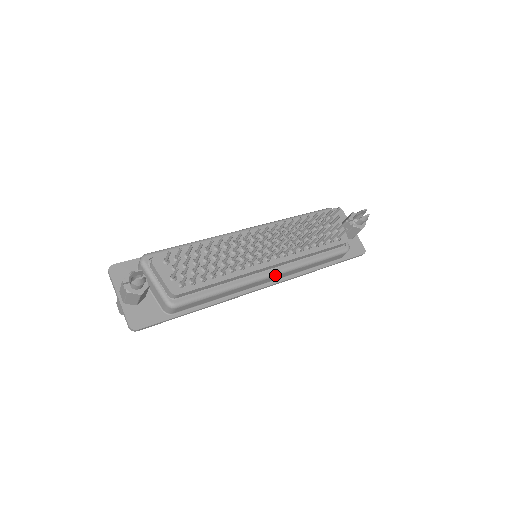
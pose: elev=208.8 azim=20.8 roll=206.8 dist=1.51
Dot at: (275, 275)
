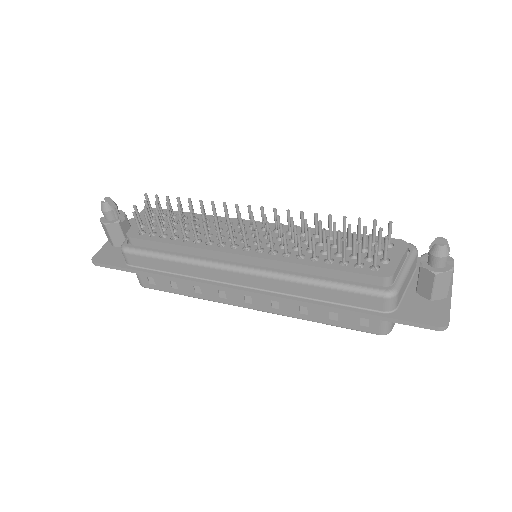
Dot at: (246, 272)
